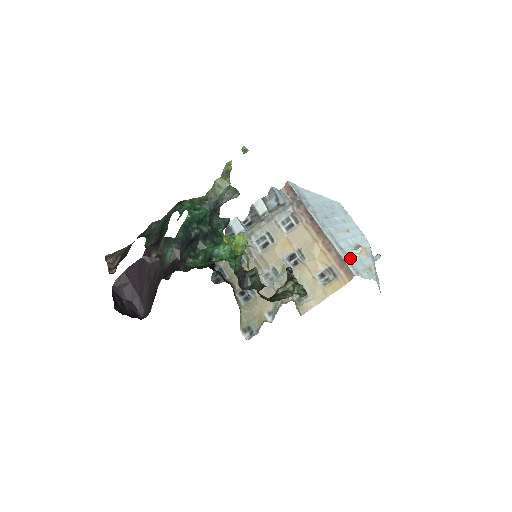
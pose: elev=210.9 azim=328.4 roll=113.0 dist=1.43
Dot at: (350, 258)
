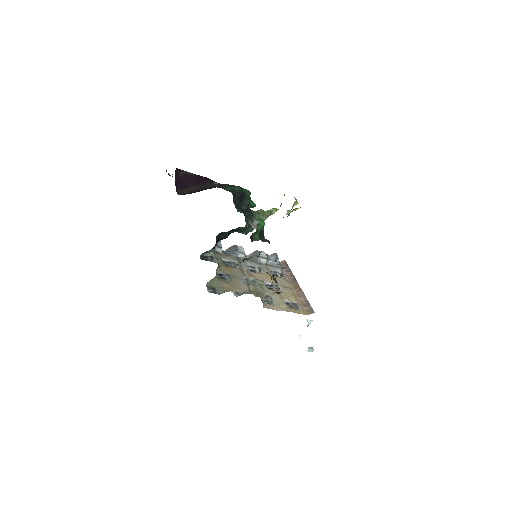
Dot at: occluded
